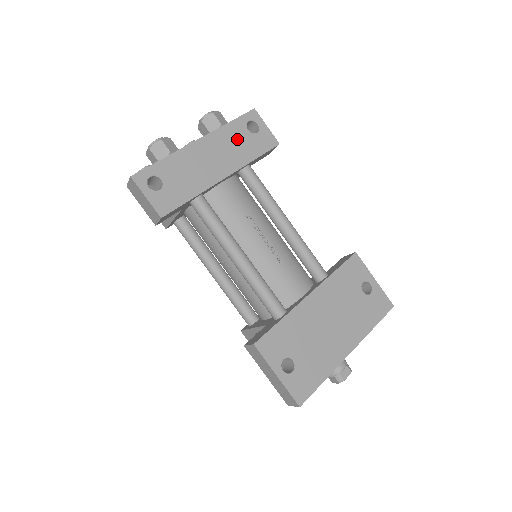
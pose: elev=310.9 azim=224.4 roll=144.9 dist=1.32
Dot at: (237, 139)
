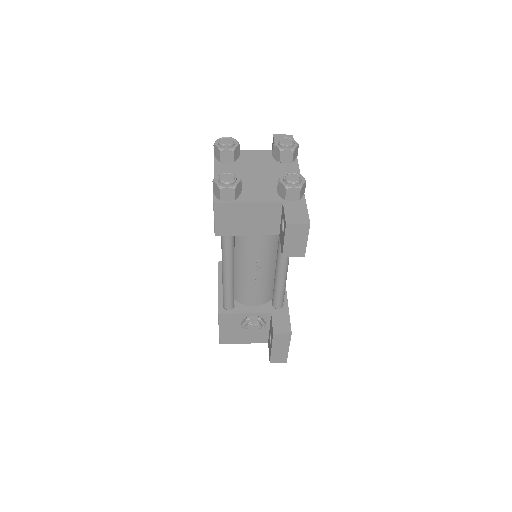
Dot at: occluded
